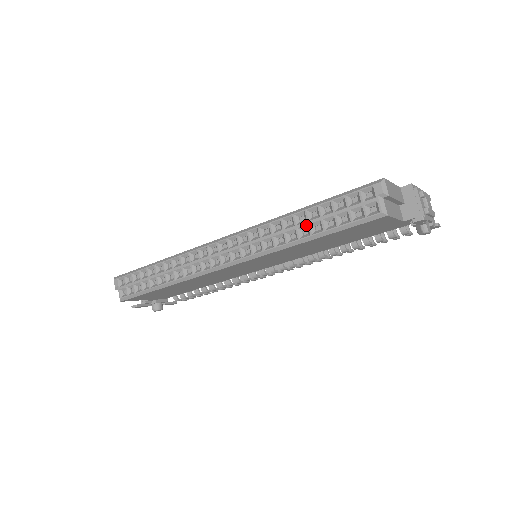
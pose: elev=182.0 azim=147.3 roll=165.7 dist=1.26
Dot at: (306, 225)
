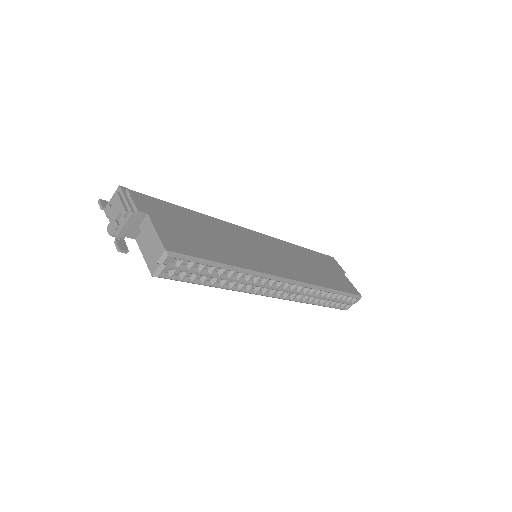
Dot at: (325, 300)
